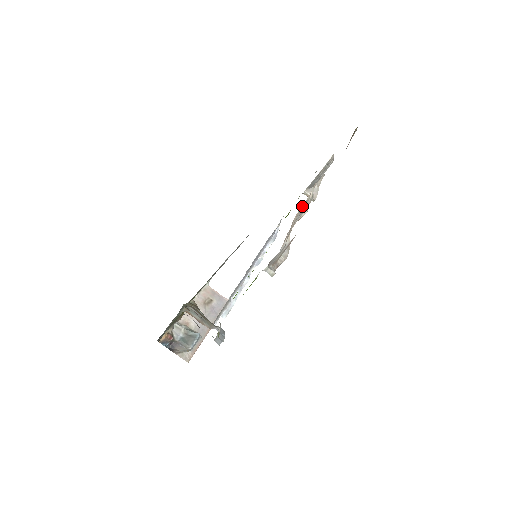
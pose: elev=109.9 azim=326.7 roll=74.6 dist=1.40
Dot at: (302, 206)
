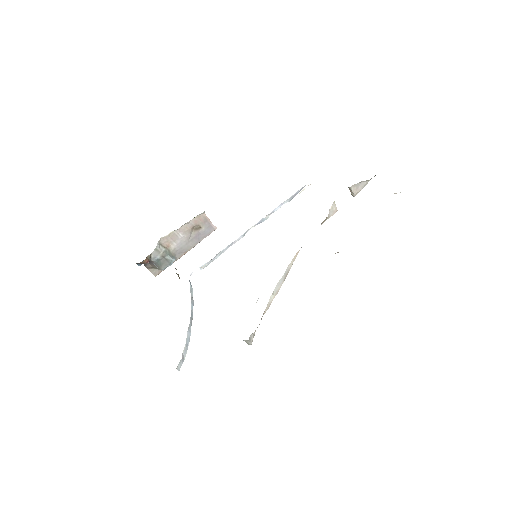
Dot at: occluded
